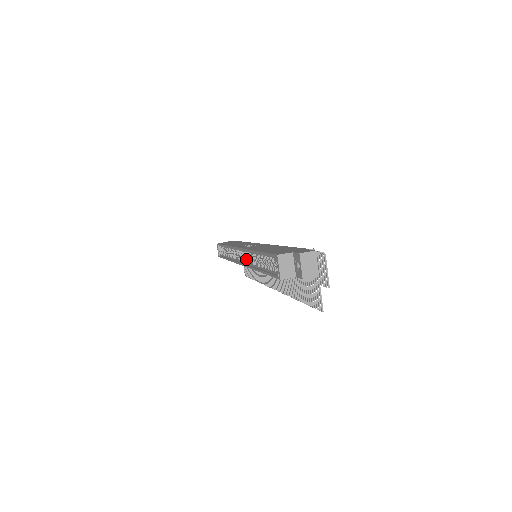
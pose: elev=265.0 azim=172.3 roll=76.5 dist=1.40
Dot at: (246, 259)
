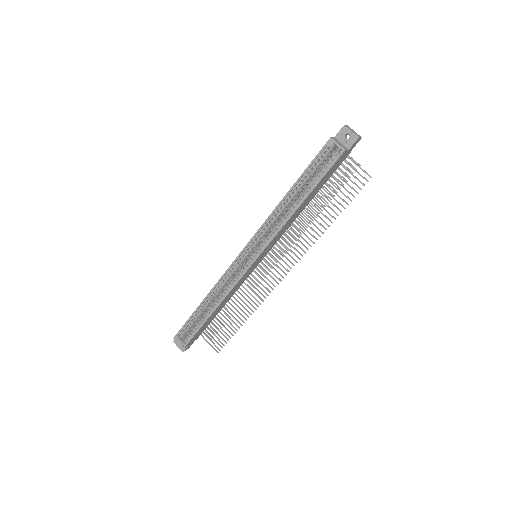
Dot at: (263, 242)
